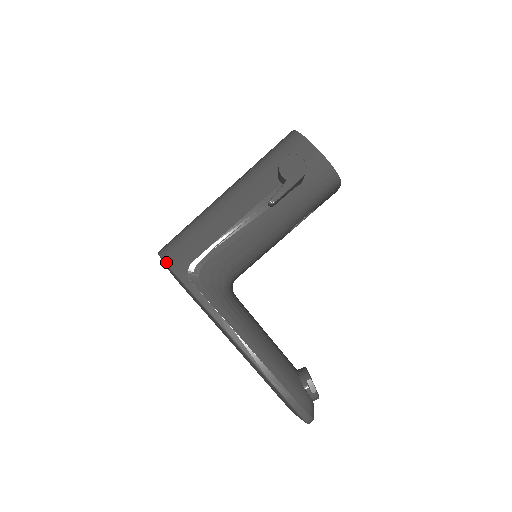
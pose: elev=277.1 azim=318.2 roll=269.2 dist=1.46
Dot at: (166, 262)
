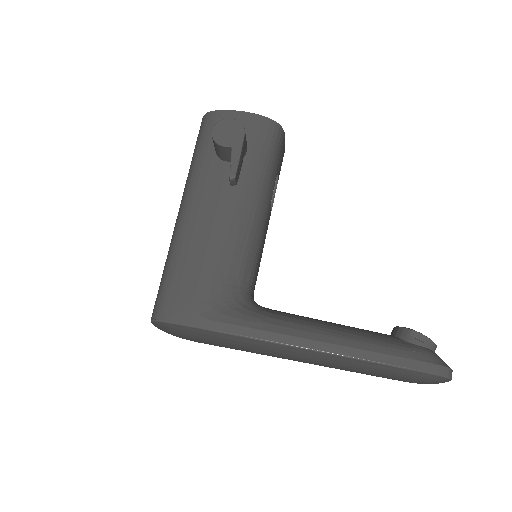
Dot at: (166, 320)
